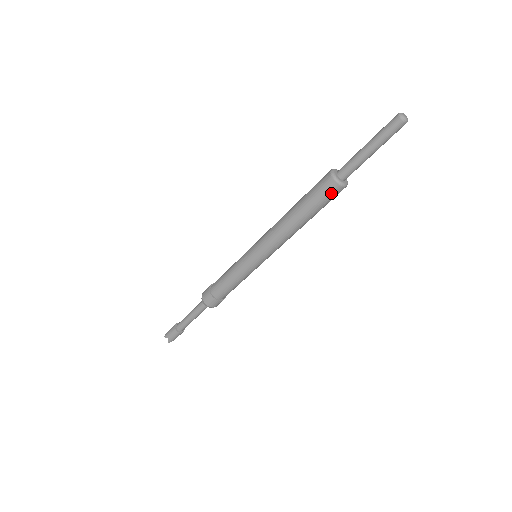
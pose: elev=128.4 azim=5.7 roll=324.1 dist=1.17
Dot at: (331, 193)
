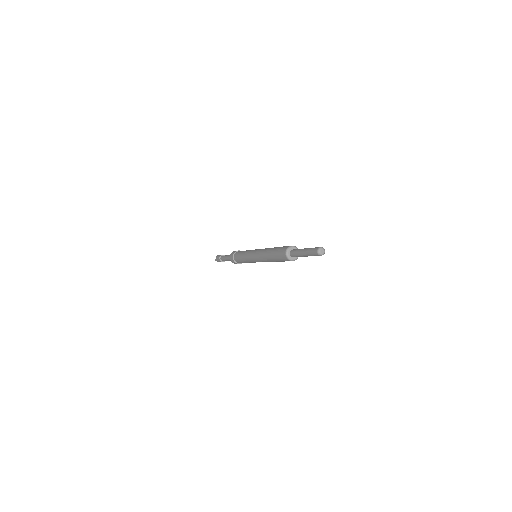
Dot at: (282, 256)
